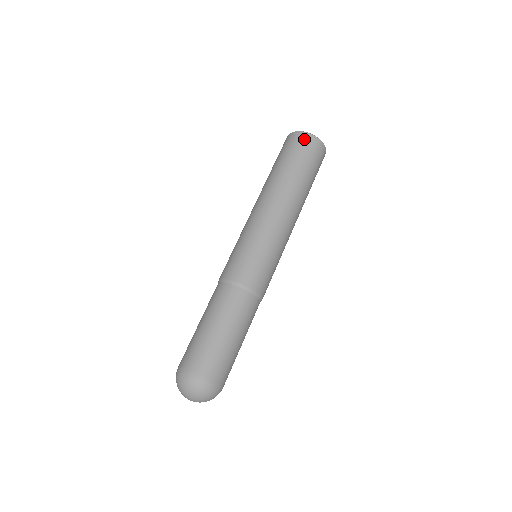
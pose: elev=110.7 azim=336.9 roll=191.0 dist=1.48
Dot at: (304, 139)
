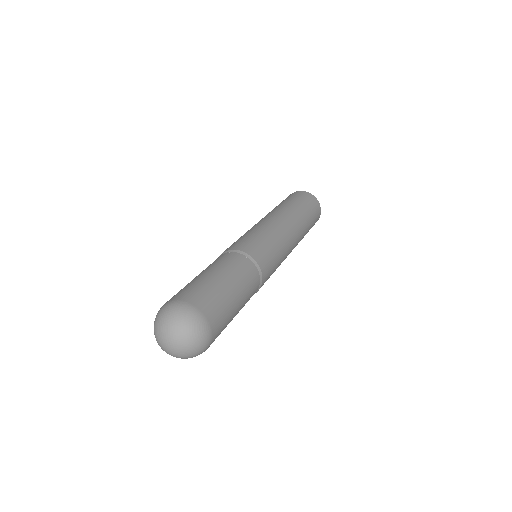
Dot at: (298, 193)
